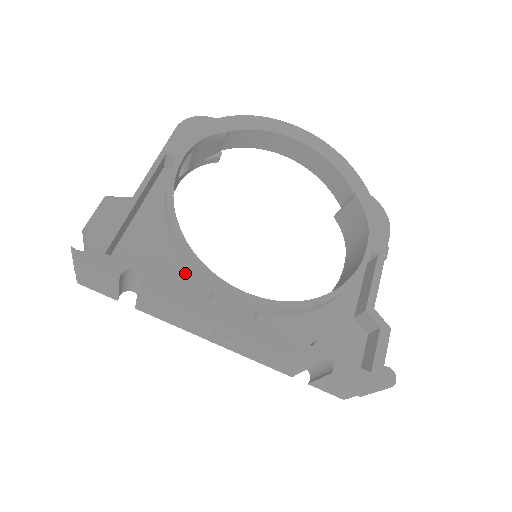
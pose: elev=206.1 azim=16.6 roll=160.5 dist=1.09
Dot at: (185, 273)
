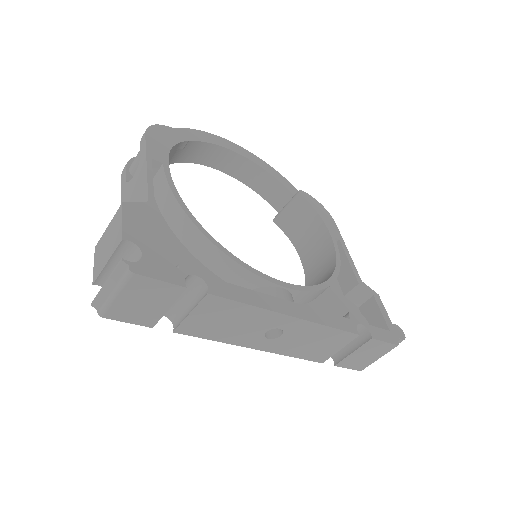
Dot at: (217, 279)
